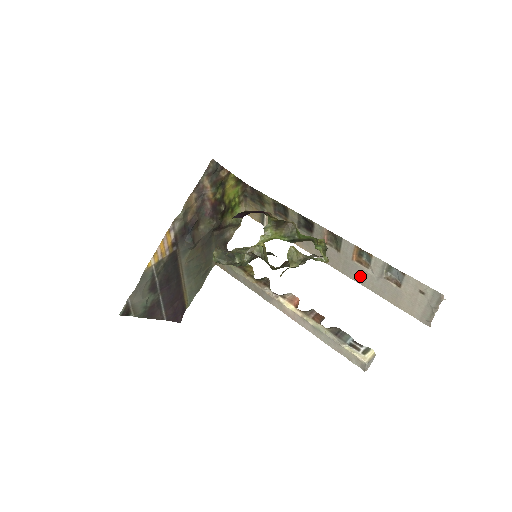
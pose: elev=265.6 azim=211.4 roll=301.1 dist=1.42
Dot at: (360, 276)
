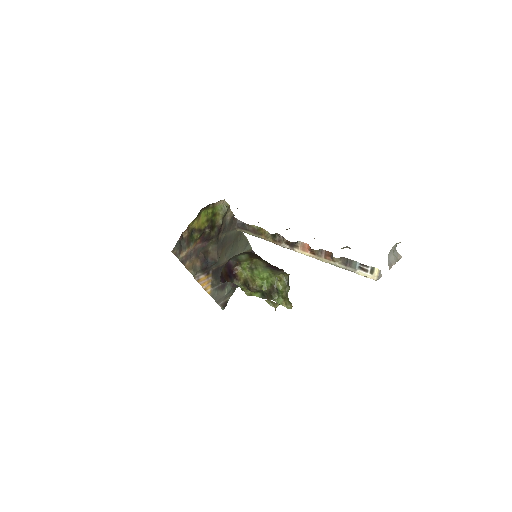
Dot at: occluded
